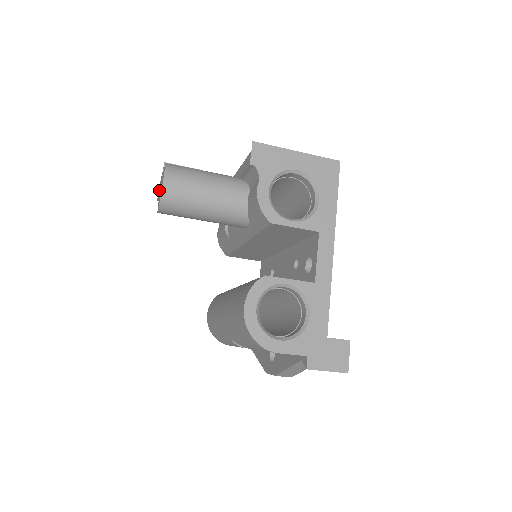
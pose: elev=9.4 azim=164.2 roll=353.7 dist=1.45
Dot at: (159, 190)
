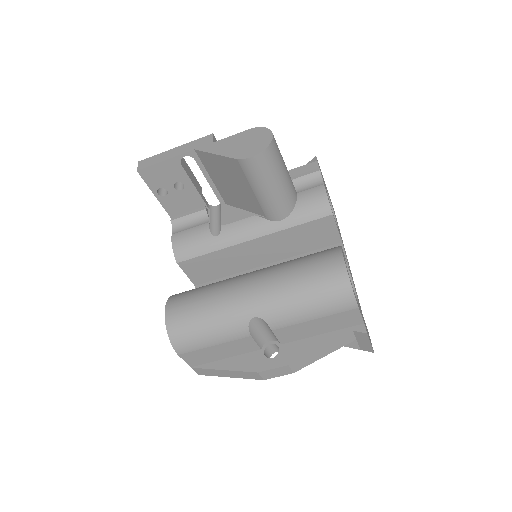
Dot at: (173, 157)
